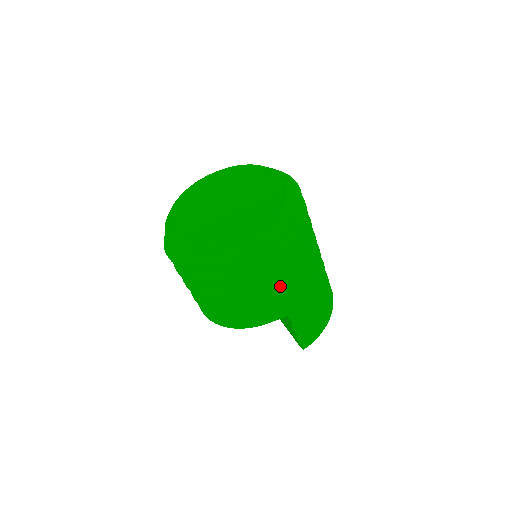
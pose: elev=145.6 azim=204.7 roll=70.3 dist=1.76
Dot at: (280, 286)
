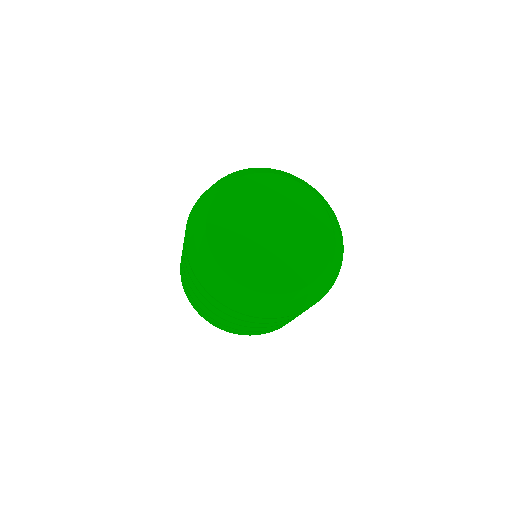
Dot at: occluded
